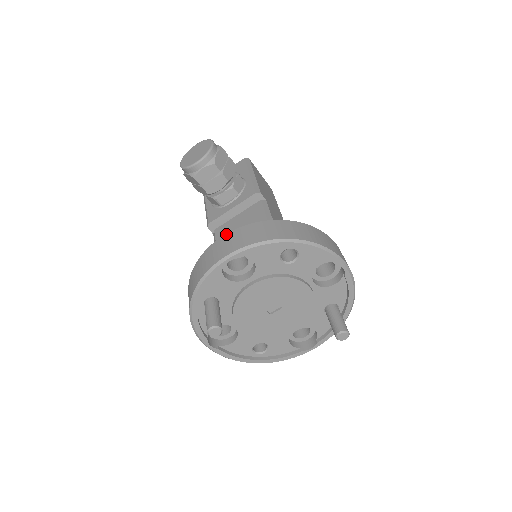
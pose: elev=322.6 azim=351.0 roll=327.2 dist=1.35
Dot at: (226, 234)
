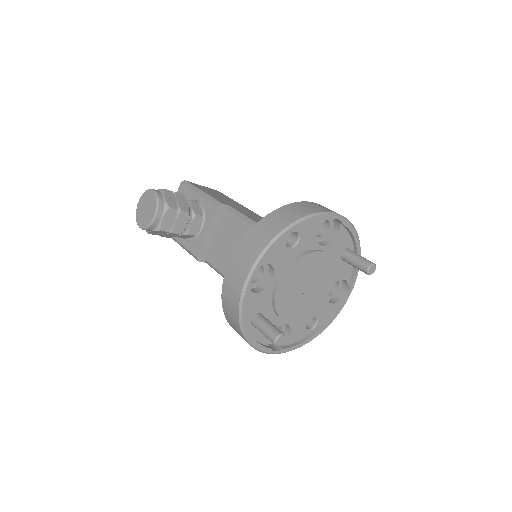
Dot at: (231, 259)
